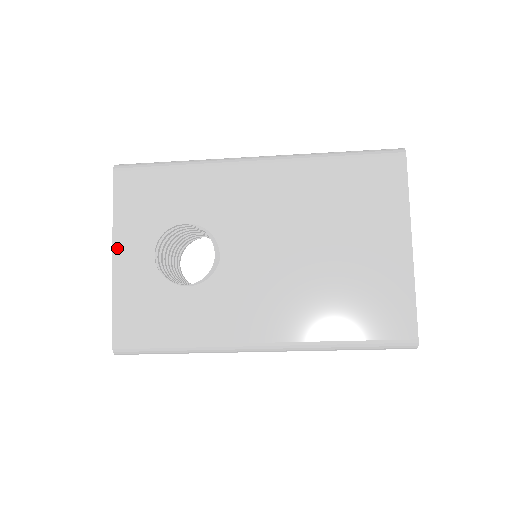
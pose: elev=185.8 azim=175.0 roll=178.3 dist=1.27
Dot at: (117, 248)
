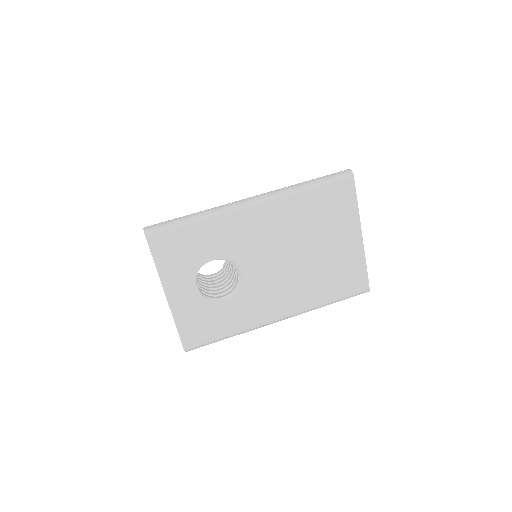
Dot at: (167, 290)
